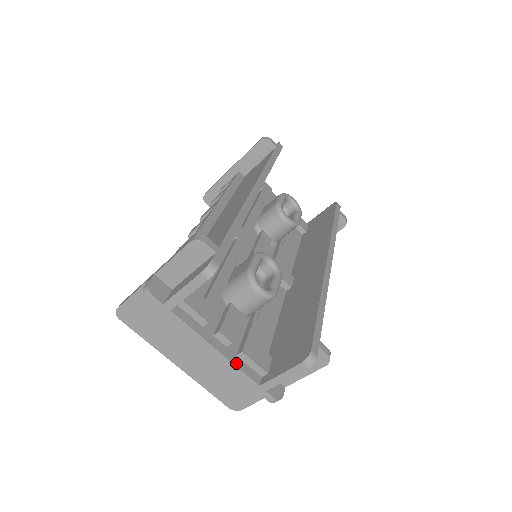
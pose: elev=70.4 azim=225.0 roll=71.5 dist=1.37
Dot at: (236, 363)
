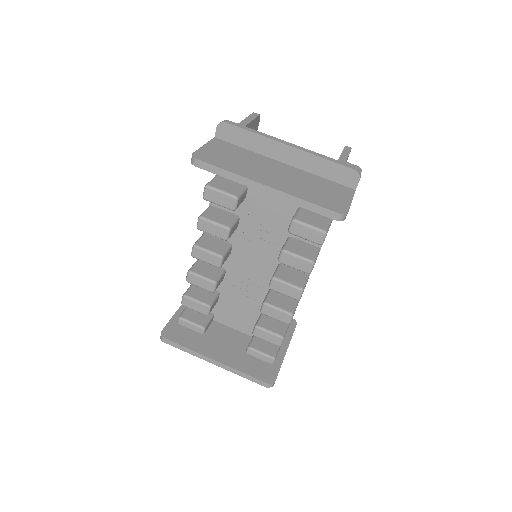
Dot at: occluded
